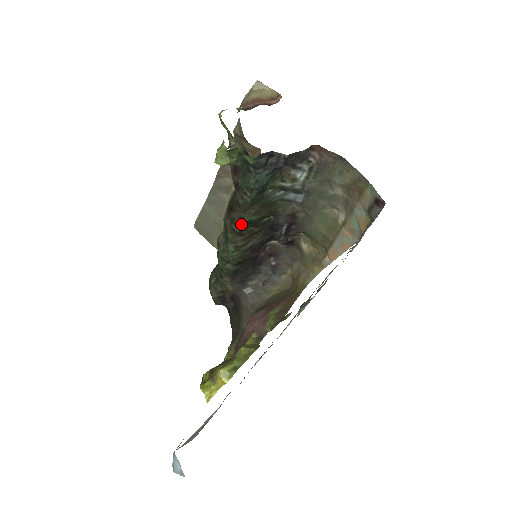
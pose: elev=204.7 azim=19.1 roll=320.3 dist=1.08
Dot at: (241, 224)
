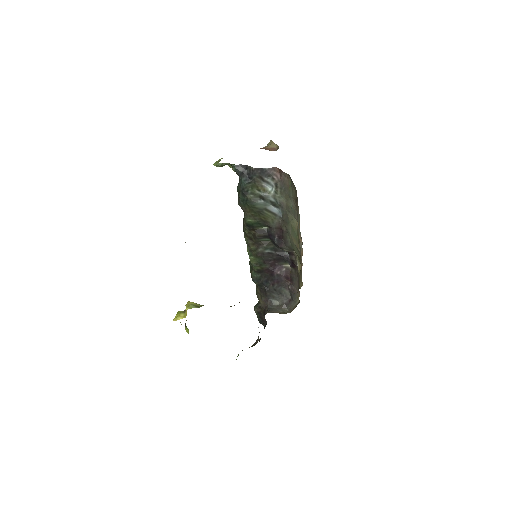
Dot at: (246, 226)
